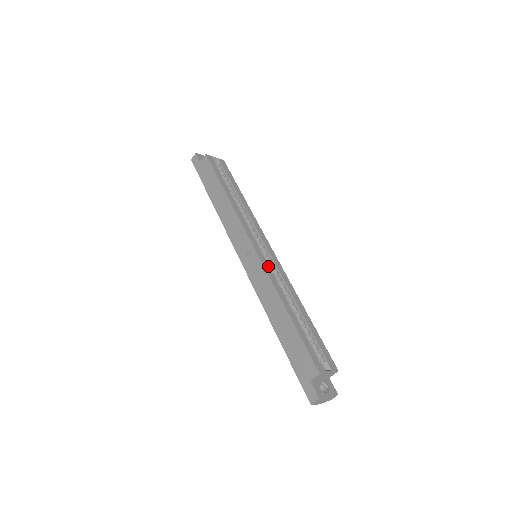
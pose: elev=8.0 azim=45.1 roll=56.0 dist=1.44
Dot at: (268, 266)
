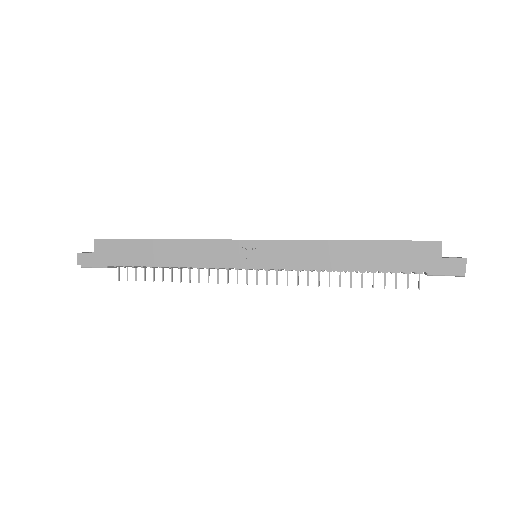
Dot at: (284, 240)
